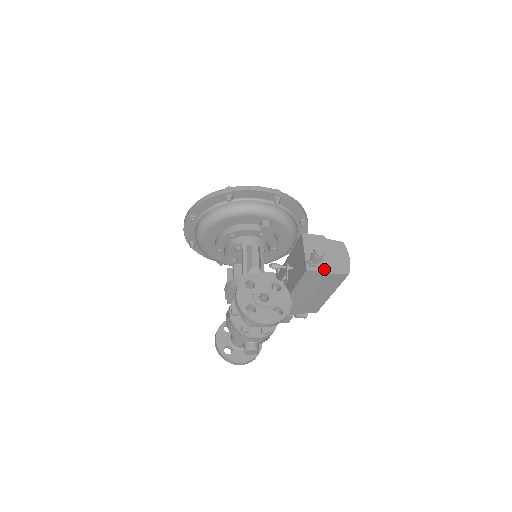
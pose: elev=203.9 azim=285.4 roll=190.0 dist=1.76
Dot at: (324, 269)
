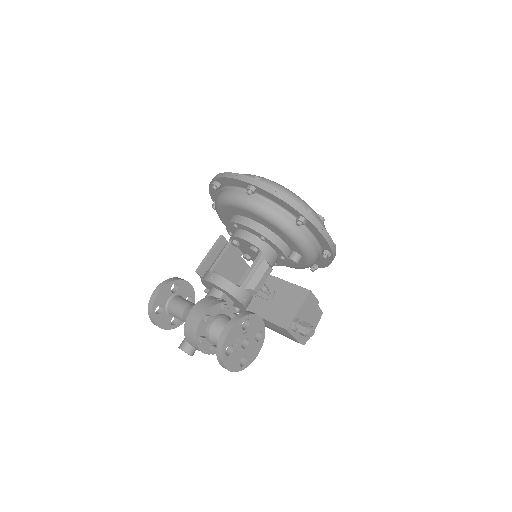
Dot at: (296, 335)
